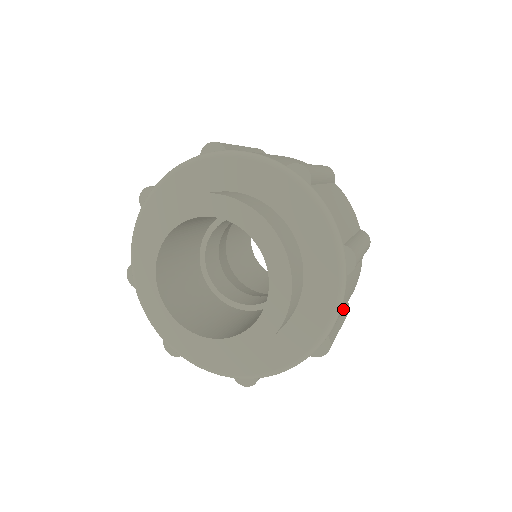
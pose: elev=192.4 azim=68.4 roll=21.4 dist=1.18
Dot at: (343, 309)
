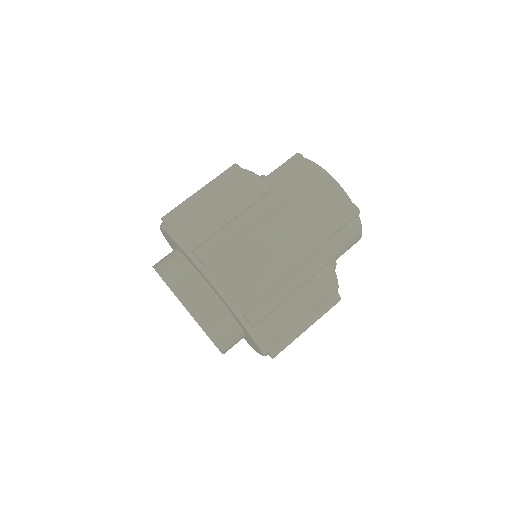
Dot at: (319, 306)
